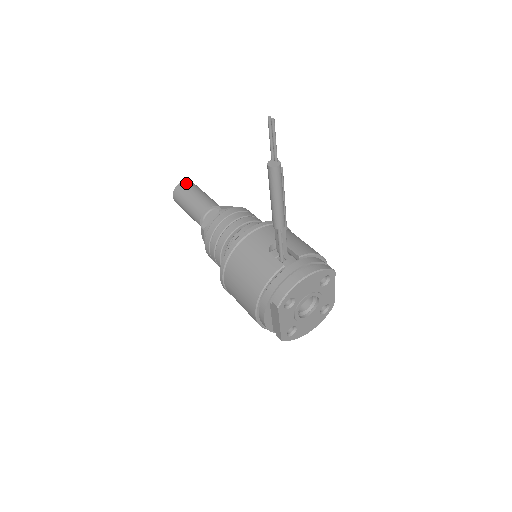
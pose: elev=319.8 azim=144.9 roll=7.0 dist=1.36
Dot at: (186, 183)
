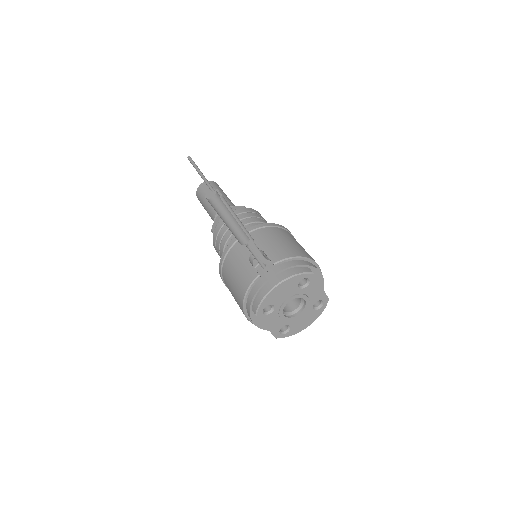
Dot at: (205, 184)
